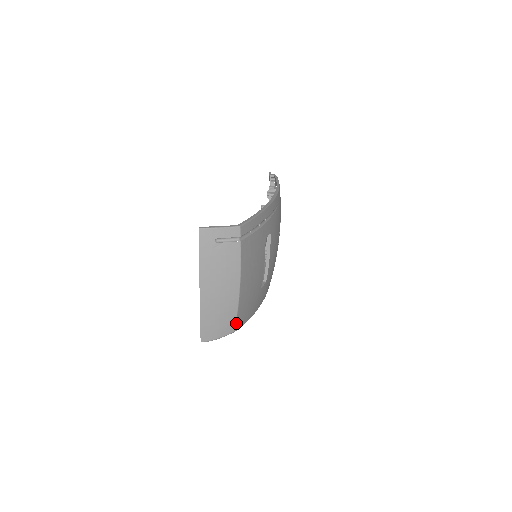
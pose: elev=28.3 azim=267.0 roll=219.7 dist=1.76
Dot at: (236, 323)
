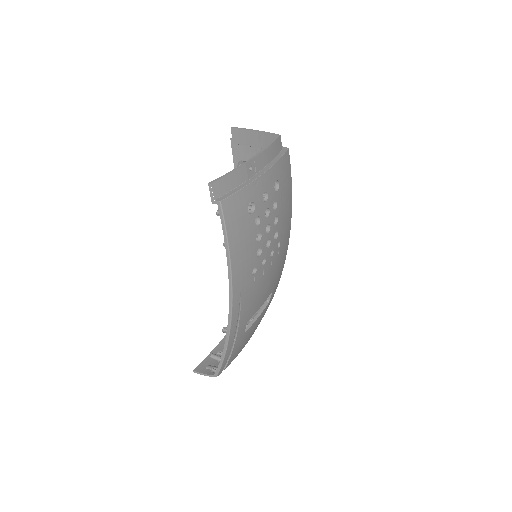
Dot at: occluded
